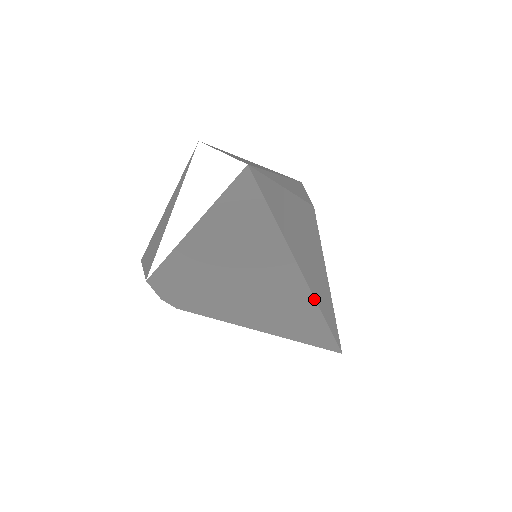
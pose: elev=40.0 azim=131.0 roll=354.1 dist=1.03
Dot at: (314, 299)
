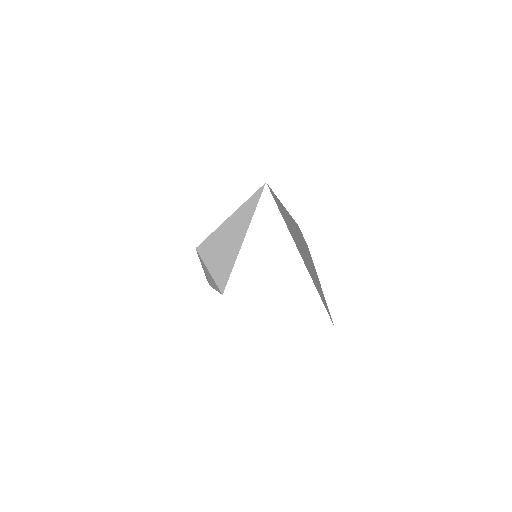
Dot at: occluded
